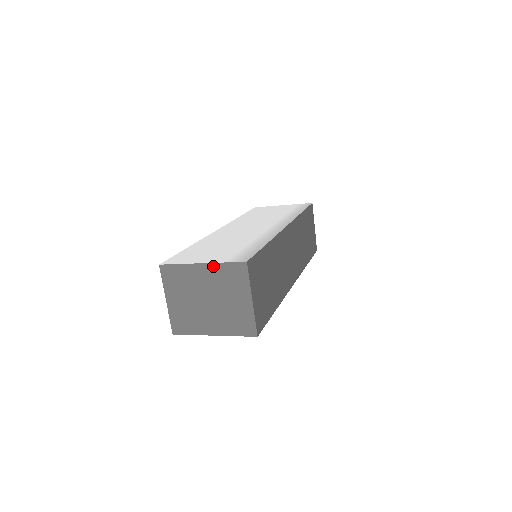
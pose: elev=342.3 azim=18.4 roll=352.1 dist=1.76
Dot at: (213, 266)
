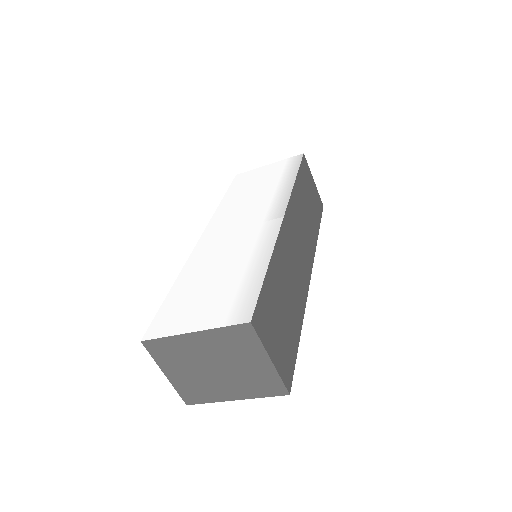
Dot at: (209, 333)
